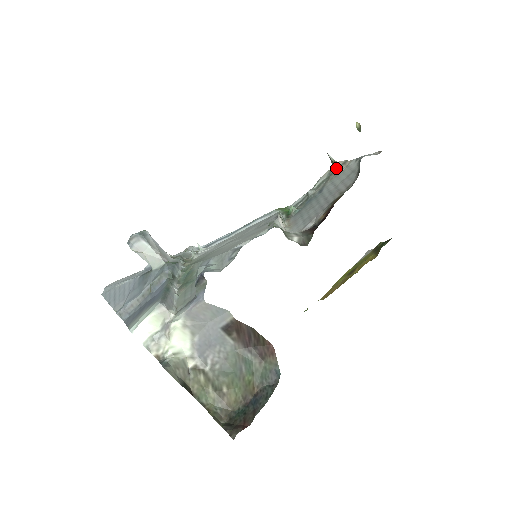
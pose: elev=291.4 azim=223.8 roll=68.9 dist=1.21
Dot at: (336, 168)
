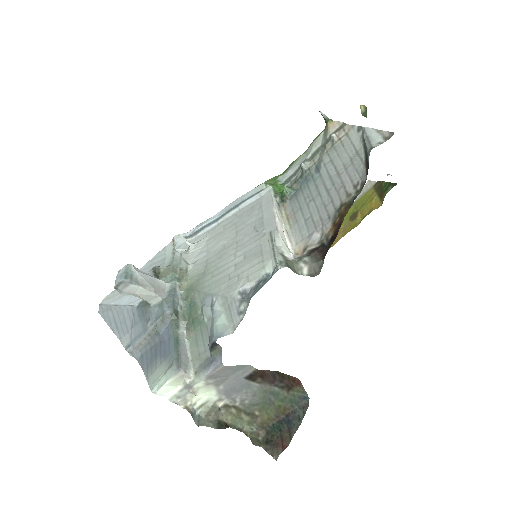
Dot at: (333, 135)
